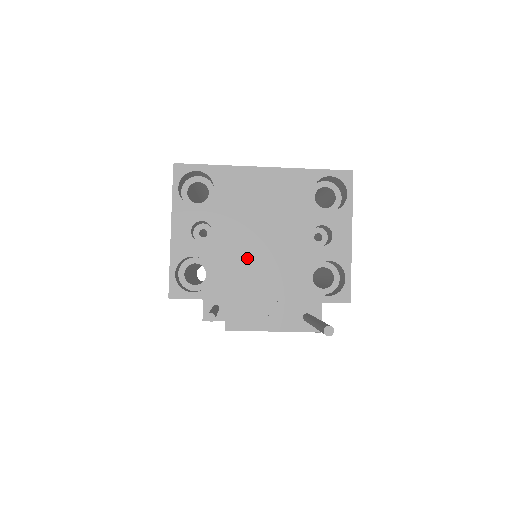
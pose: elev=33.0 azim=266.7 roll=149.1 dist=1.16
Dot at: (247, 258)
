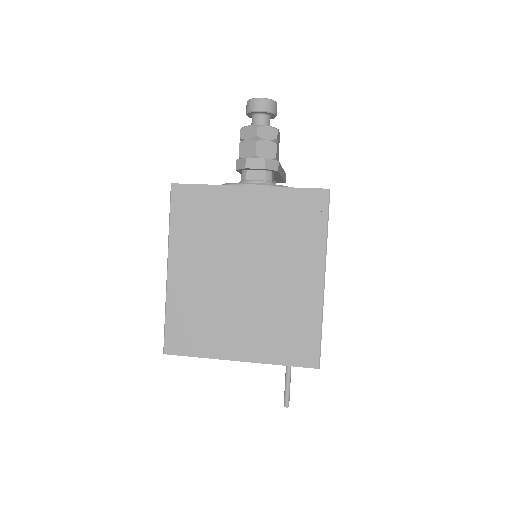
Dot at: occluded
